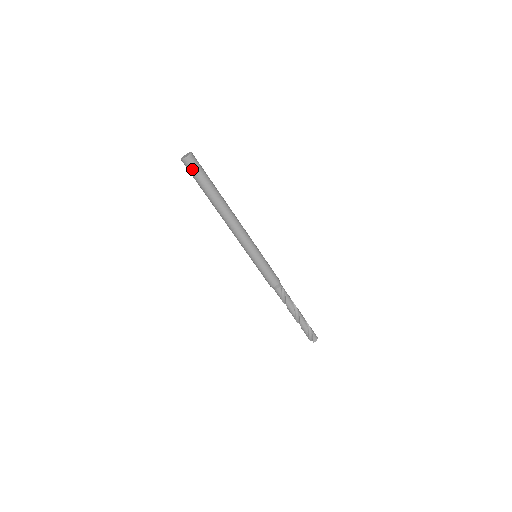
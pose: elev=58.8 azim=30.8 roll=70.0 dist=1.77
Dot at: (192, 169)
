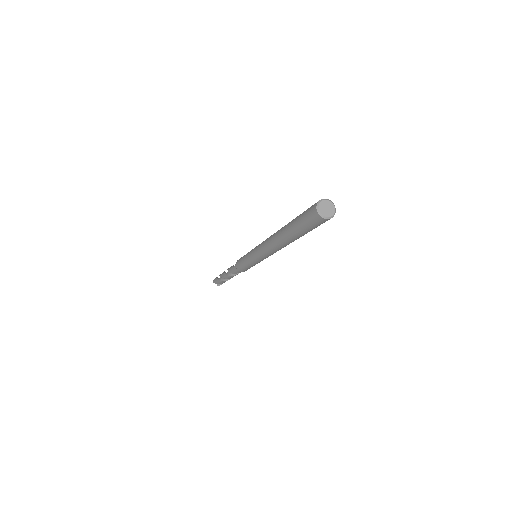
Dot at: (319, 224)
